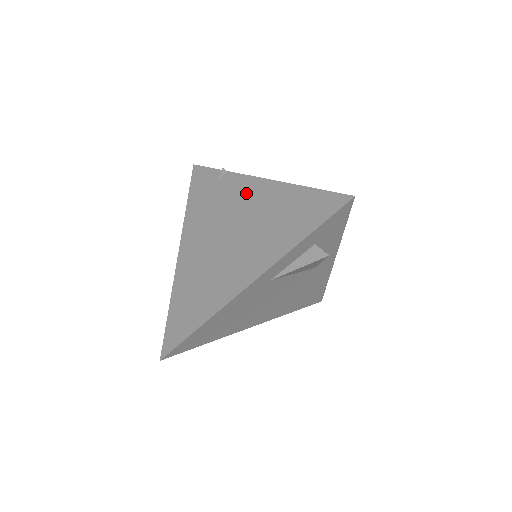
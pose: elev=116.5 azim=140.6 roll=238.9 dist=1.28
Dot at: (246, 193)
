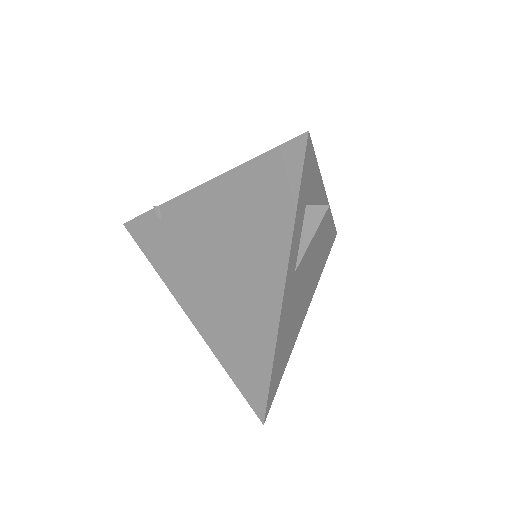
Dot at: (197, 212)
